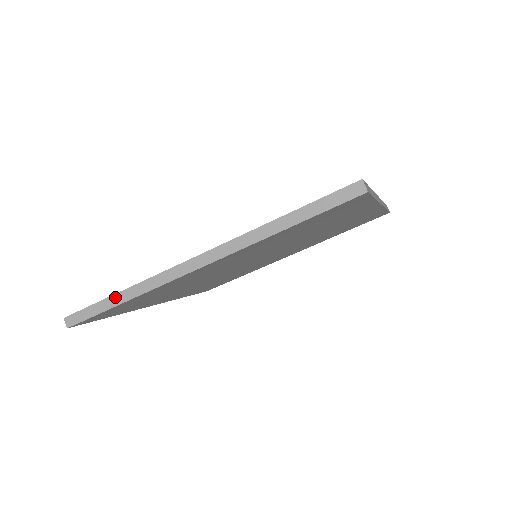
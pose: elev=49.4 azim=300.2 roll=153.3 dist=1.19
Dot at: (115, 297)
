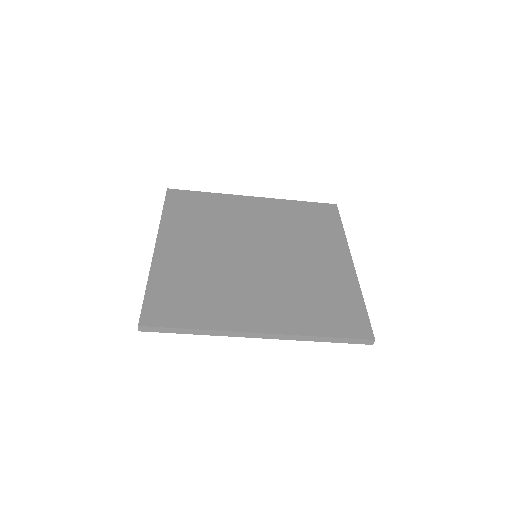
Dot at: (190, 330)
